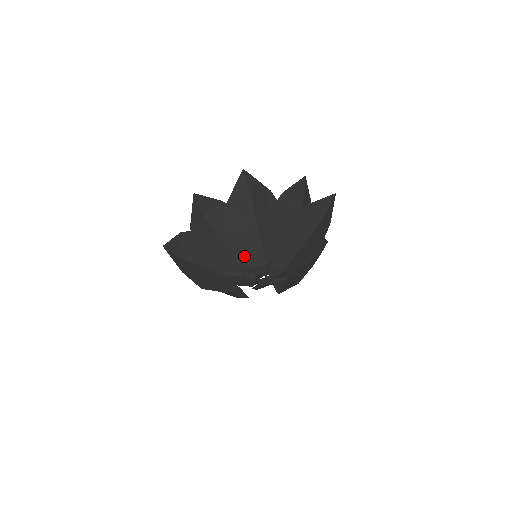
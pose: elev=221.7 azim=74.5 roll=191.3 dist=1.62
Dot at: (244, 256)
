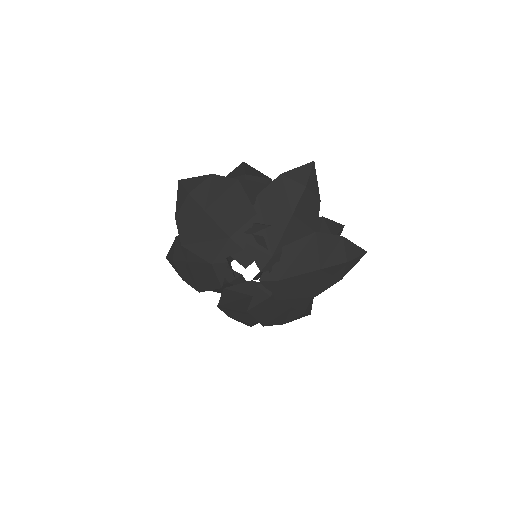
Dot at: (259, 232)
